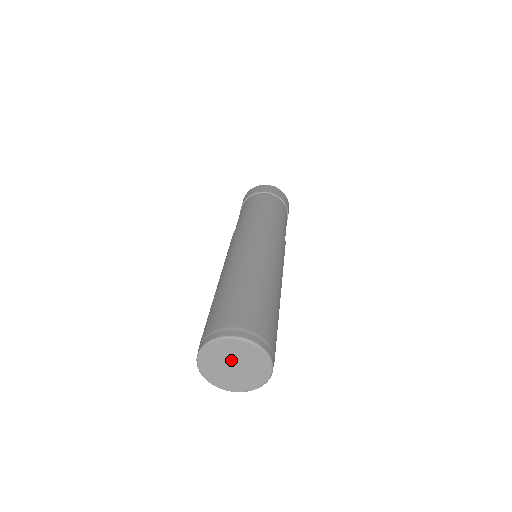
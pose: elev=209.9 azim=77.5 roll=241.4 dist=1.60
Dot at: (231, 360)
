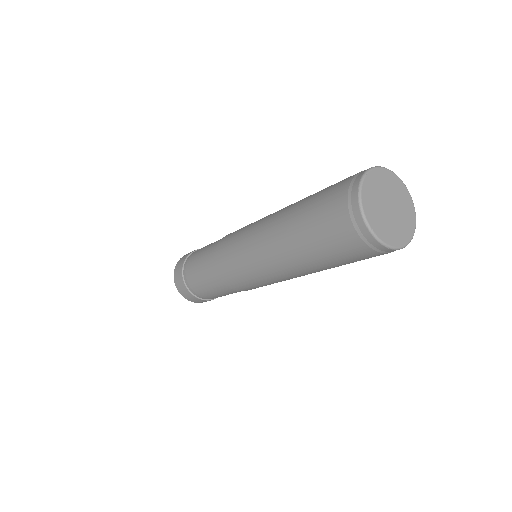
Dot at: (391, 198)
